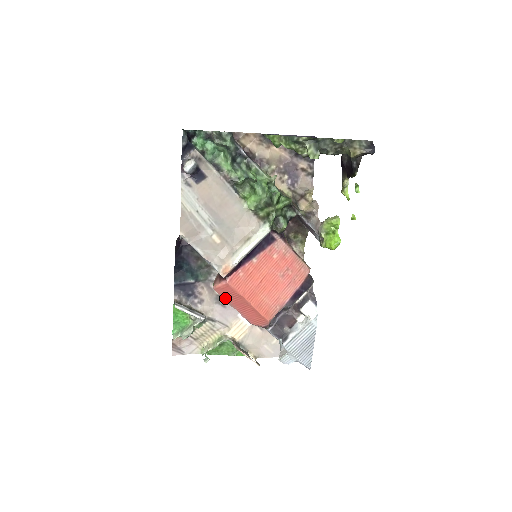
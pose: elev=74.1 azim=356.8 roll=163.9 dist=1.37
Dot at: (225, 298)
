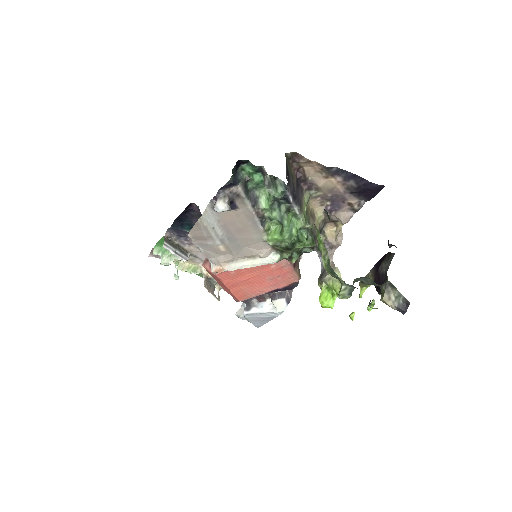
Dot at: occluded
